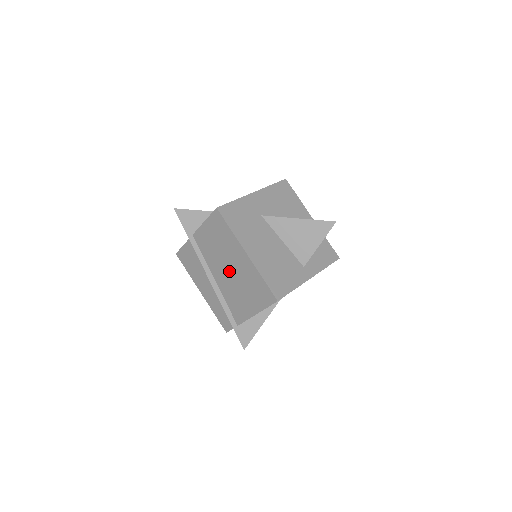
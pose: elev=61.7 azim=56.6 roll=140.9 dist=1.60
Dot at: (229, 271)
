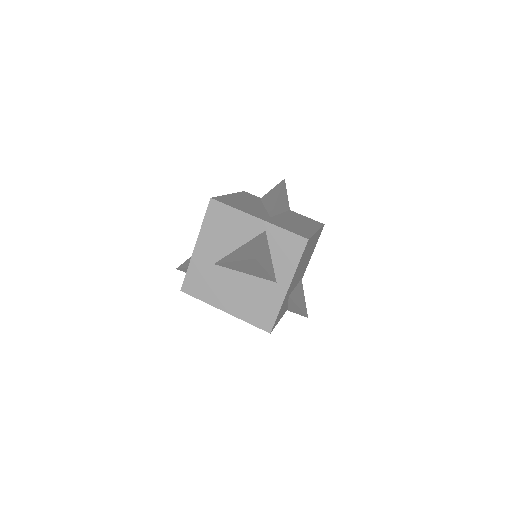
Dot at: occluded
